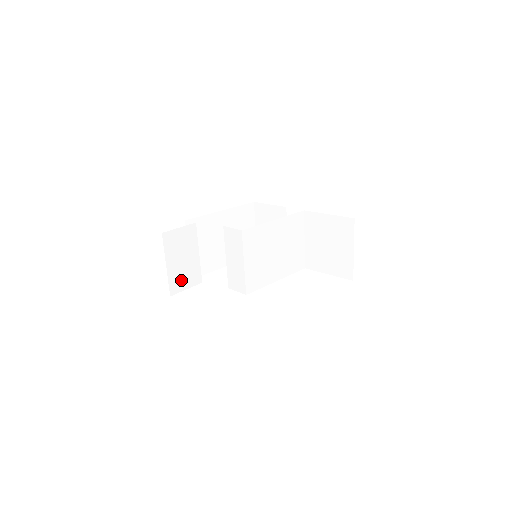
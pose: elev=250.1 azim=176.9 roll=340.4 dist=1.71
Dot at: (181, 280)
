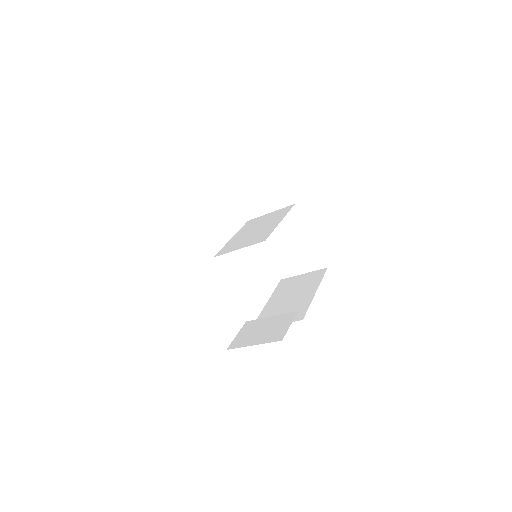
Dot at: occluded
